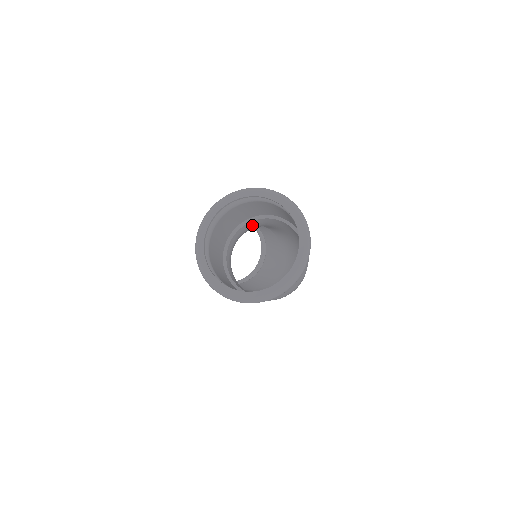
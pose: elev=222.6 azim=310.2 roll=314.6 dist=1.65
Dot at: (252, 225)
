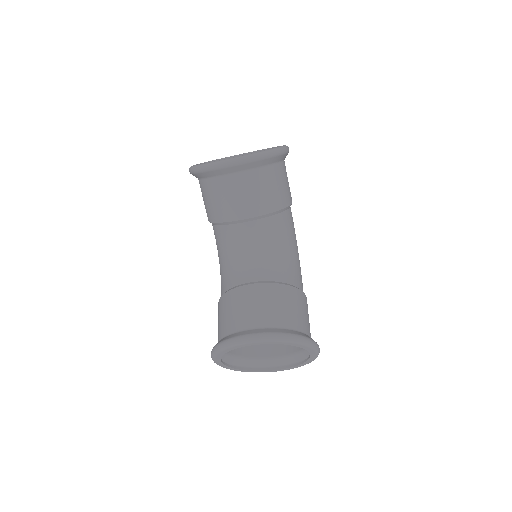
Dot at: (279, 271)
